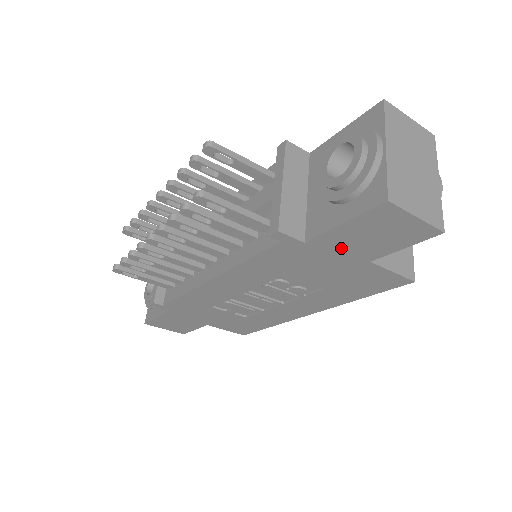
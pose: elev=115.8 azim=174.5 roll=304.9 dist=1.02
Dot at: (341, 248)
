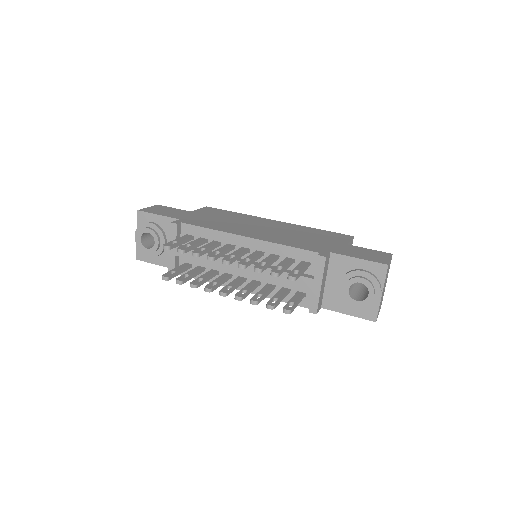
Dot at: occluded
